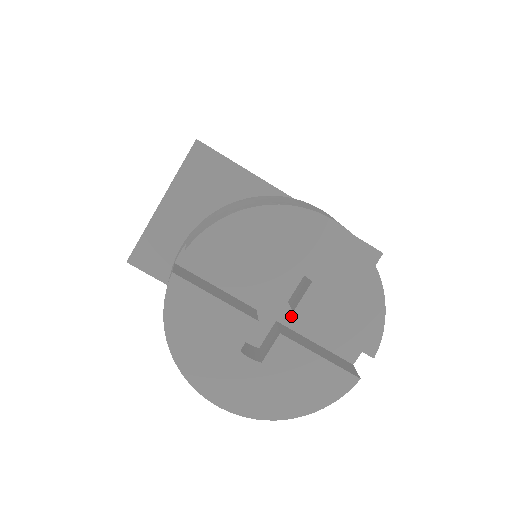
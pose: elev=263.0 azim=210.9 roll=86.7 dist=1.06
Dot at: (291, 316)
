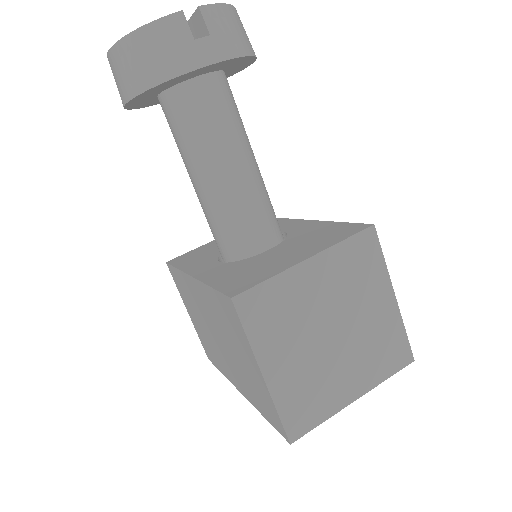
Dot at: occluded
